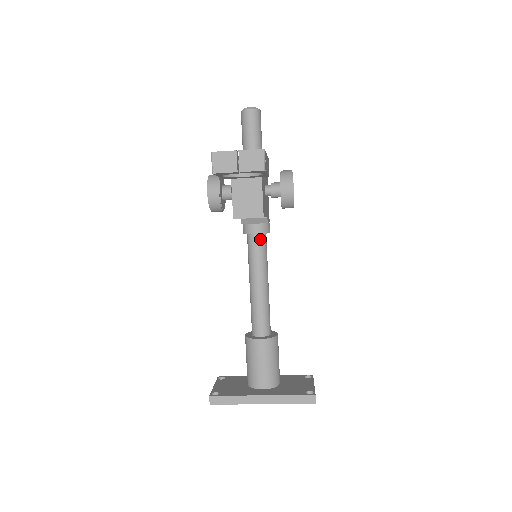
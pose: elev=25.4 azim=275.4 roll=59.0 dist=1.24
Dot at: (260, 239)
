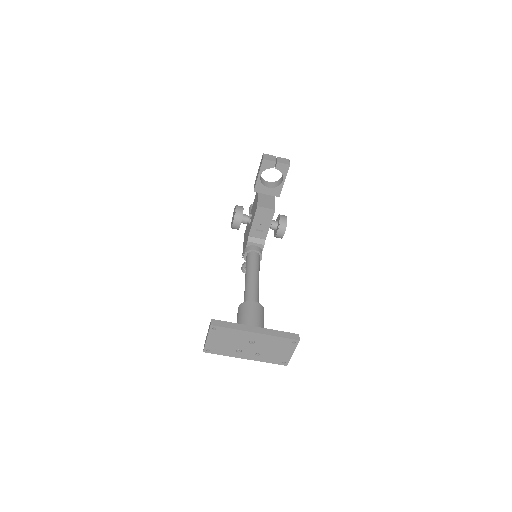
Dot at: (257, 255)
